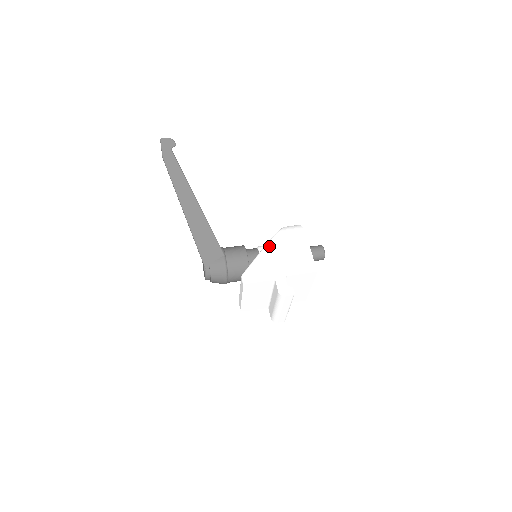
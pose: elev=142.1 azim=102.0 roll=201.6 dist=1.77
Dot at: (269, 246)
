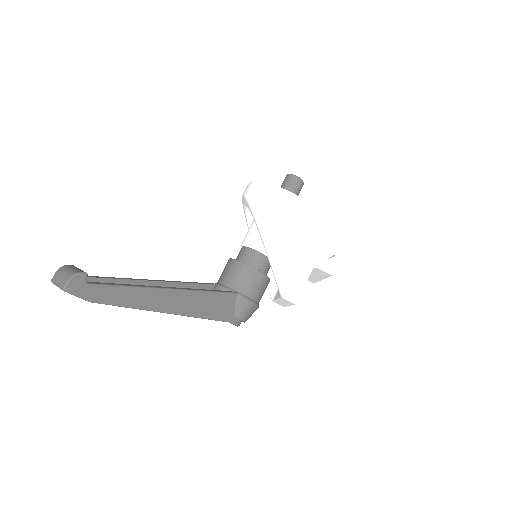
Dot at: (269, 241)
